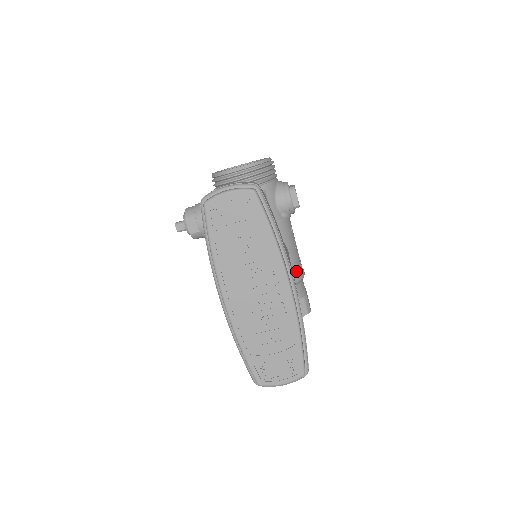
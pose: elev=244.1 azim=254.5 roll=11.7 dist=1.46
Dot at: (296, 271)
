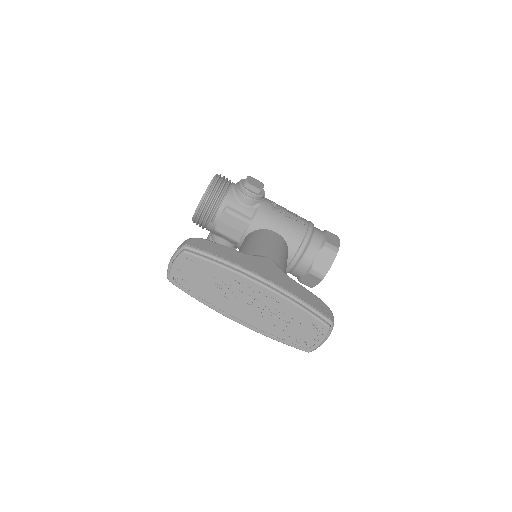
Dot at: (300, 234)
